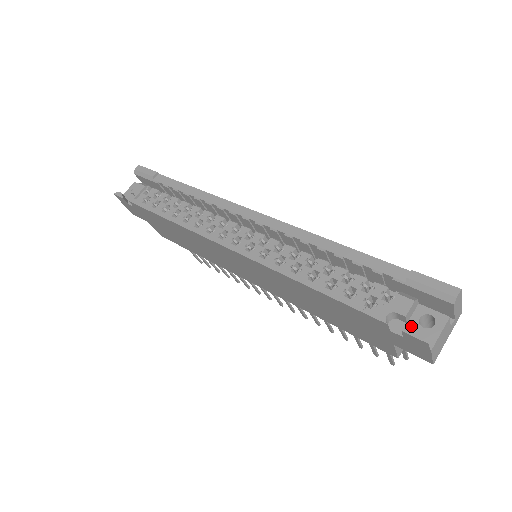
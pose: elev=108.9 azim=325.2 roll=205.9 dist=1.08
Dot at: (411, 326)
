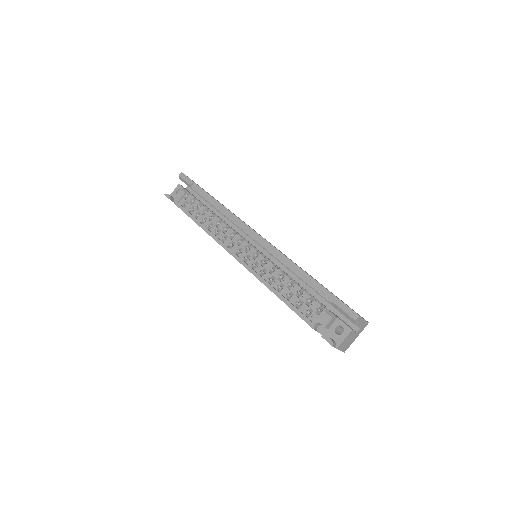
Dot at: (330, 331)
